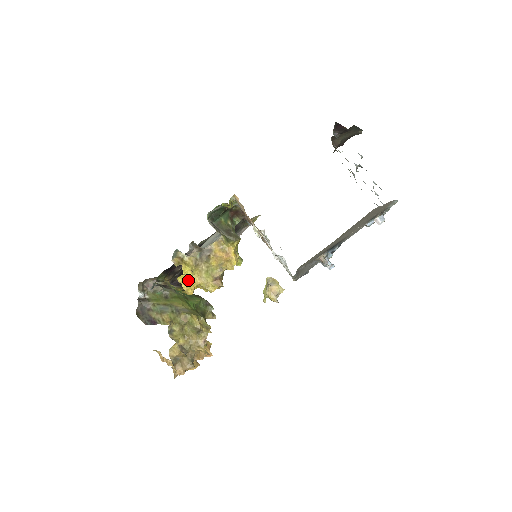
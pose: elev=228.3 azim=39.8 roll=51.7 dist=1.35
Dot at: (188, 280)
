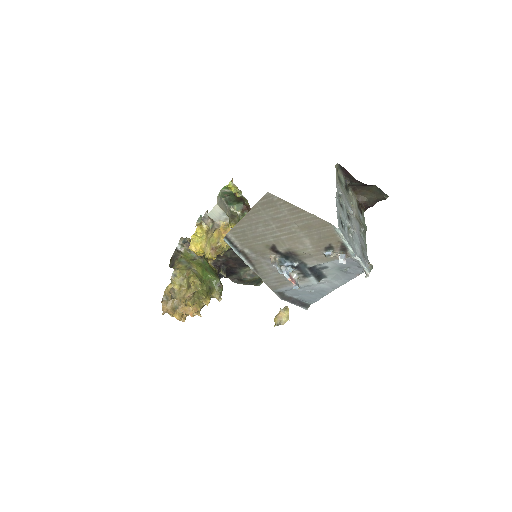
Dot at: (198, 241)
